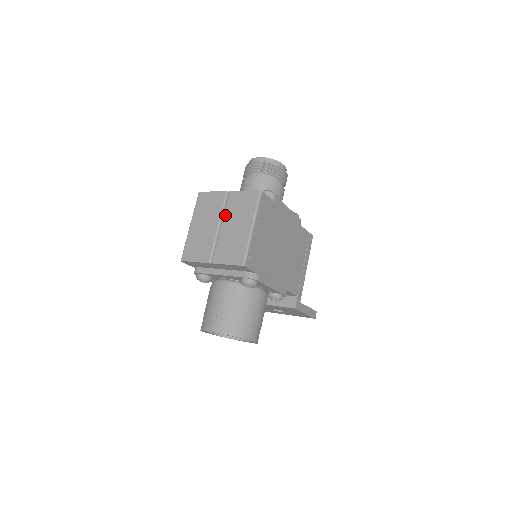
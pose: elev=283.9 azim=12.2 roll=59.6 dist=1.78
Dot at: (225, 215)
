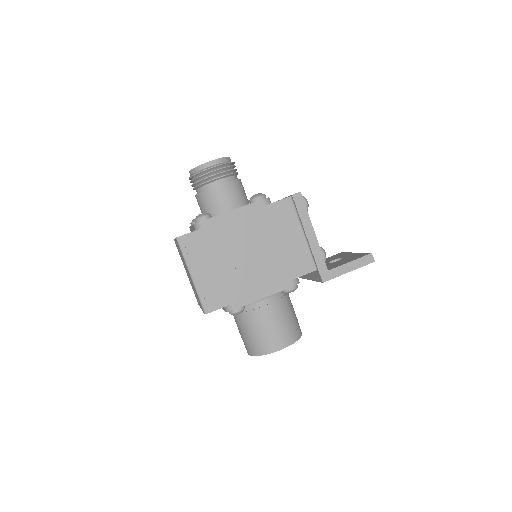
Dot at: occluded
